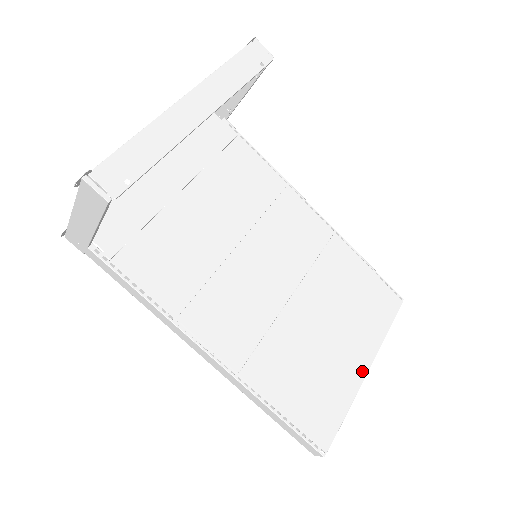
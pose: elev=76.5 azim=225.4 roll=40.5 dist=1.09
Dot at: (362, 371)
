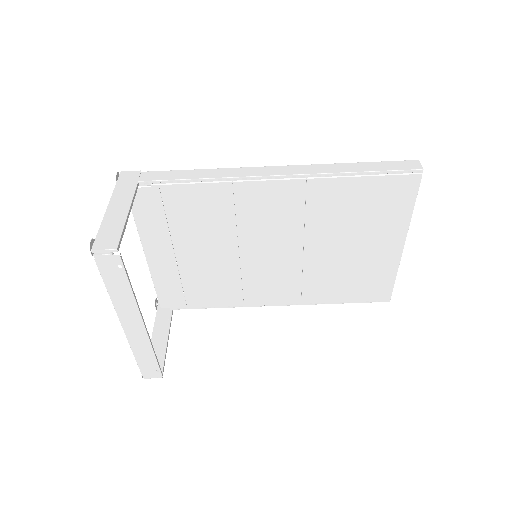
Dot at: (397, 250)
